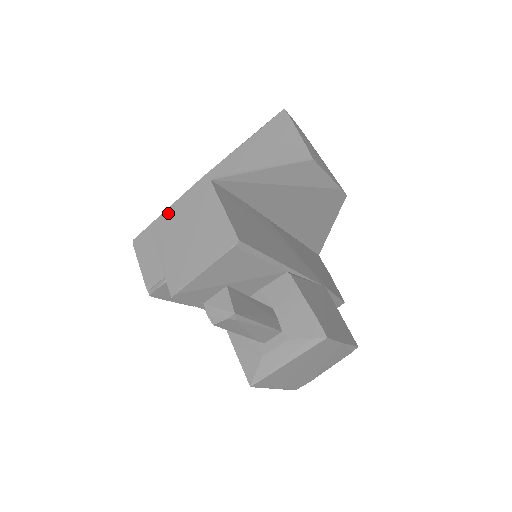
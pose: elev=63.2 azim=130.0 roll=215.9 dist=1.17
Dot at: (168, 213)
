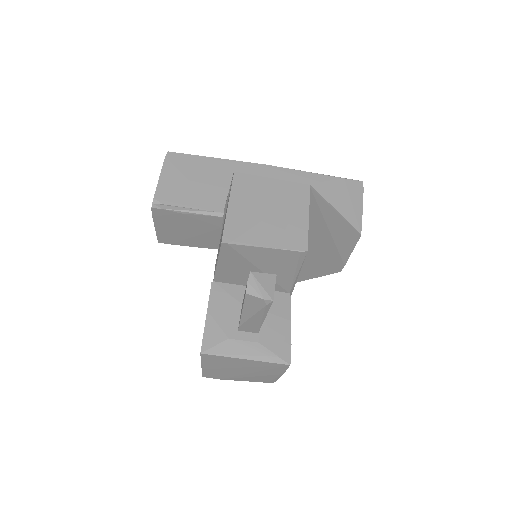
Dot at: (258, 177)
